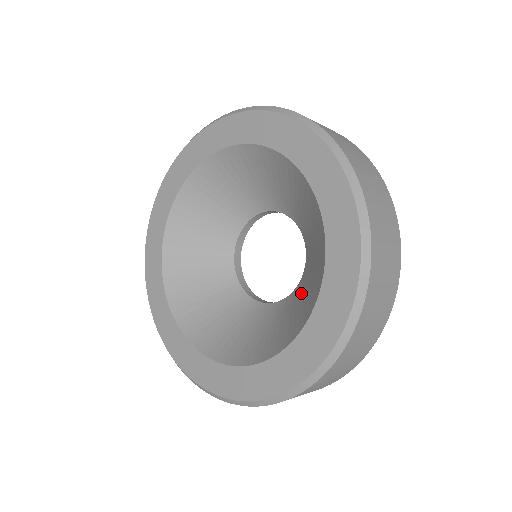
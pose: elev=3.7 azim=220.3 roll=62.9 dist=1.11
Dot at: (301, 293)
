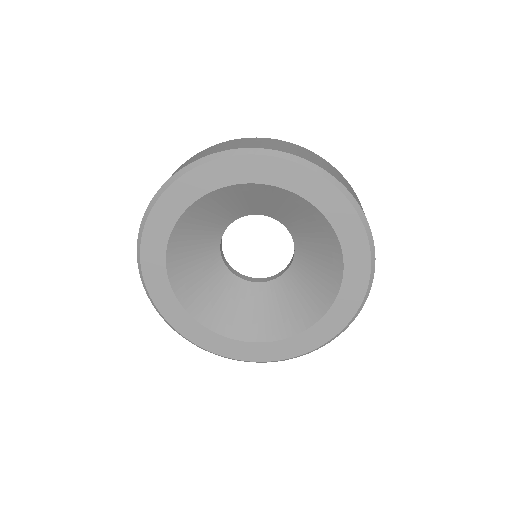
Dot at: (307, 241)
